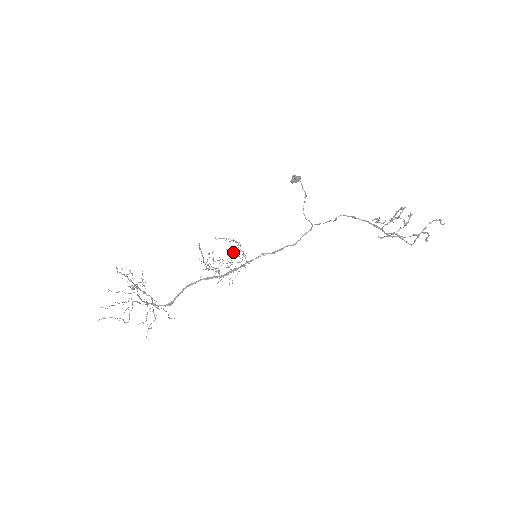
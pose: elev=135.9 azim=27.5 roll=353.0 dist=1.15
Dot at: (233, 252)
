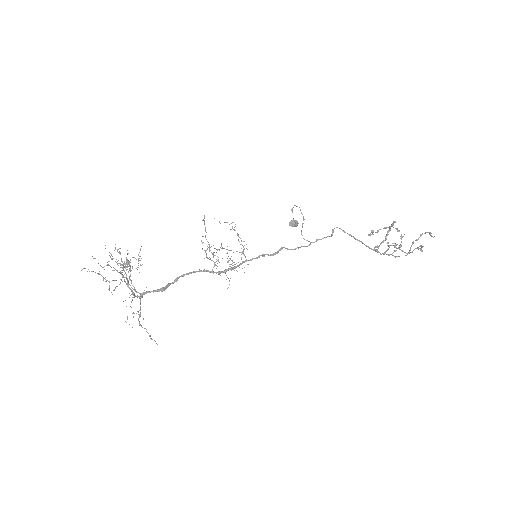
Dot at: occluded
